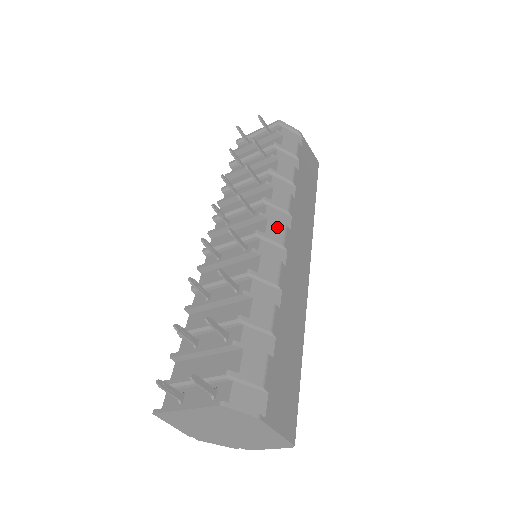
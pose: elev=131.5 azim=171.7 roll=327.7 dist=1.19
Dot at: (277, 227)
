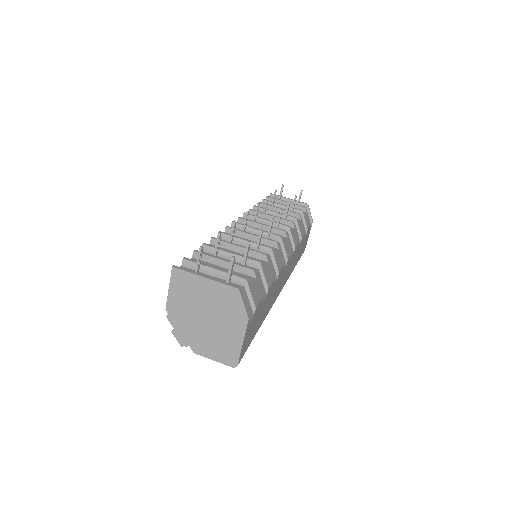
Dot at: (289, 247)
